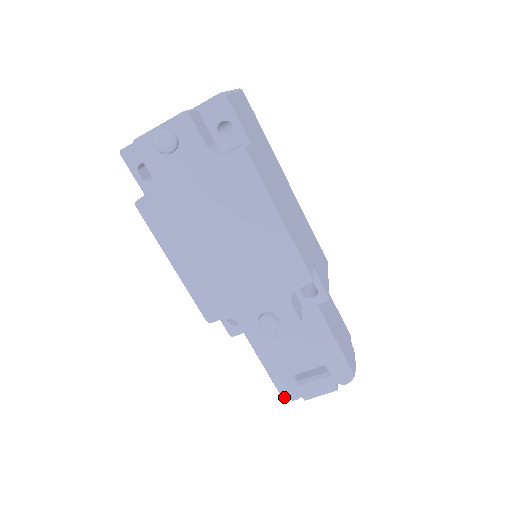
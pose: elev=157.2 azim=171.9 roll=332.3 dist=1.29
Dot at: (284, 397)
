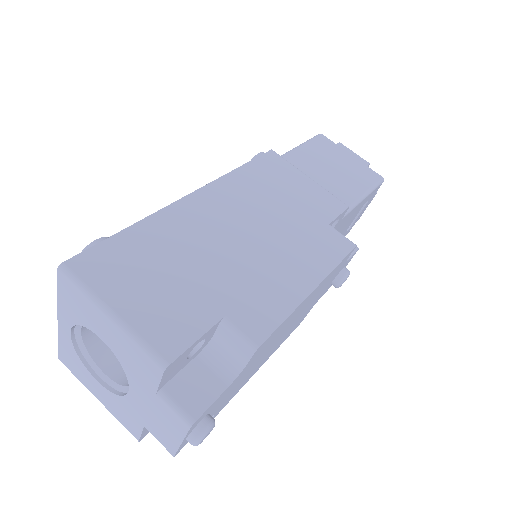
Dot at: occluded
